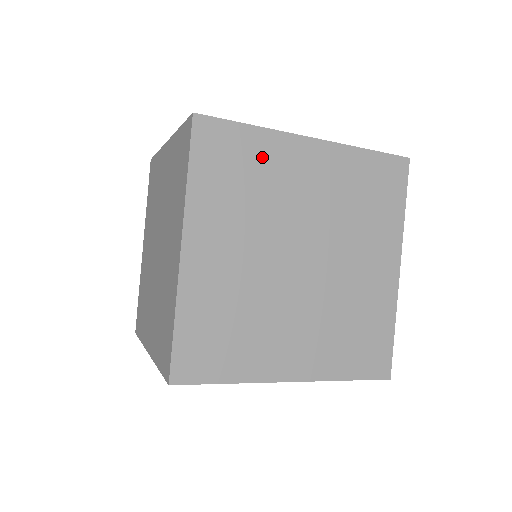
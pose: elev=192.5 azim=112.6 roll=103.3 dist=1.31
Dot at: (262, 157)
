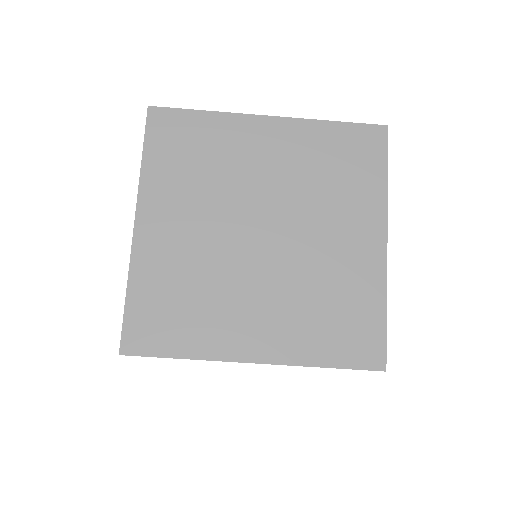
Dot at: (215, 138)
